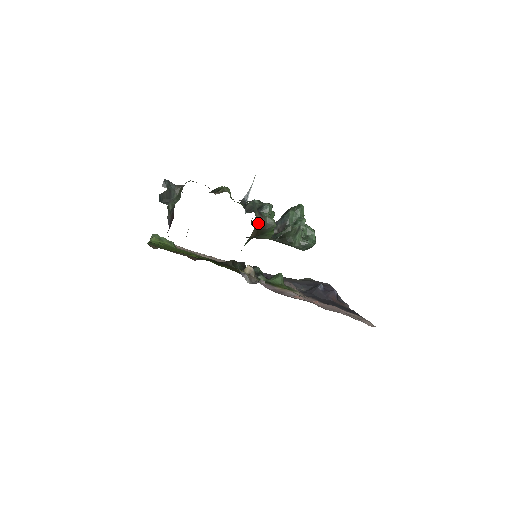
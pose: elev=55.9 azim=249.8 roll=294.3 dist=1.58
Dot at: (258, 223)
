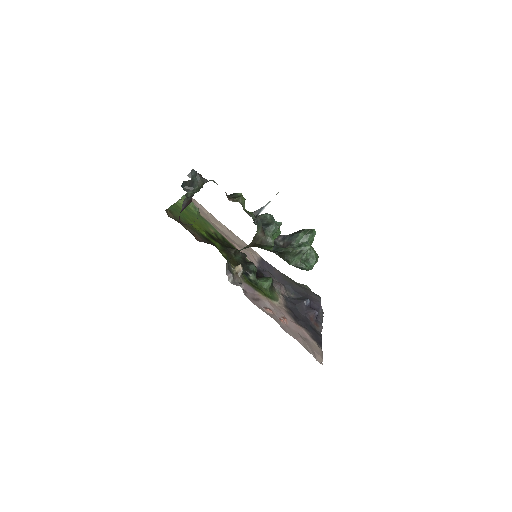
Dot at: (257, 239)
